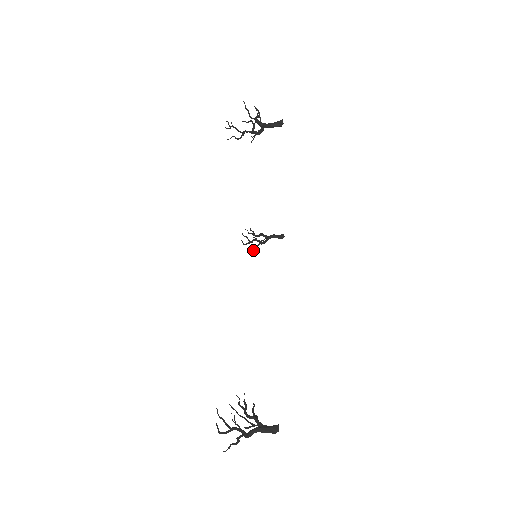
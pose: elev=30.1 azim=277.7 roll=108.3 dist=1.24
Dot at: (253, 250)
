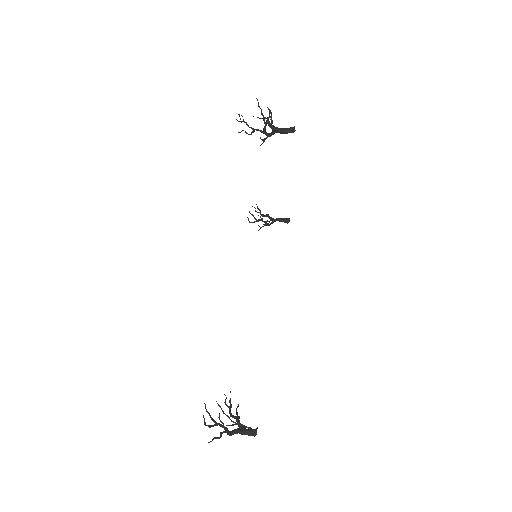
Dot at: (258, 230)
